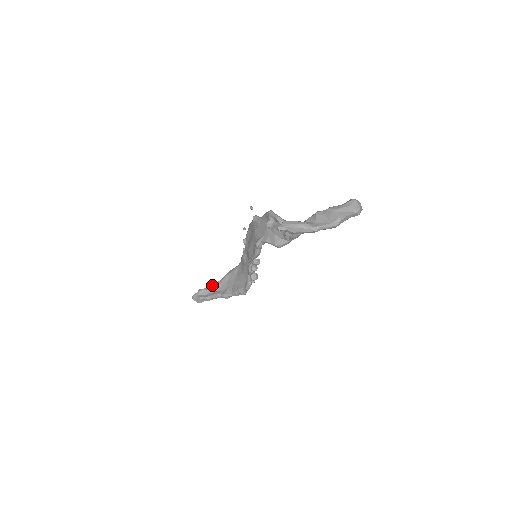
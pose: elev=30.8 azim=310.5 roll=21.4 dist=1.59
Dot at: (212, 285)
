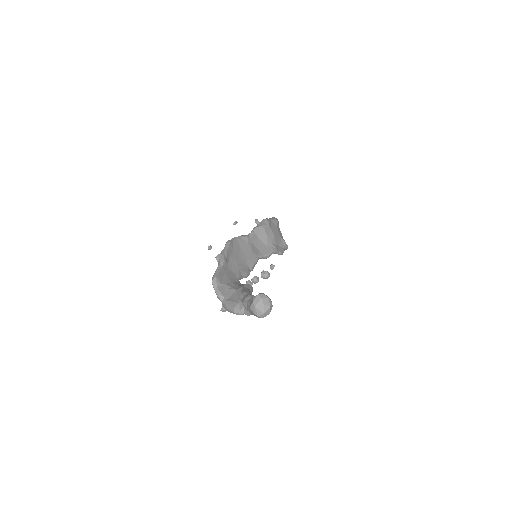
Dot at: occluded
